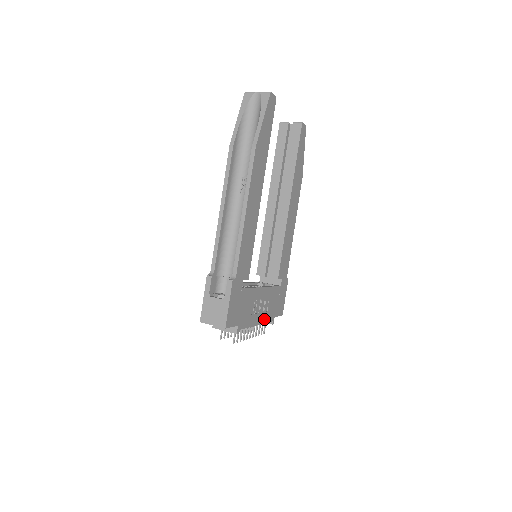
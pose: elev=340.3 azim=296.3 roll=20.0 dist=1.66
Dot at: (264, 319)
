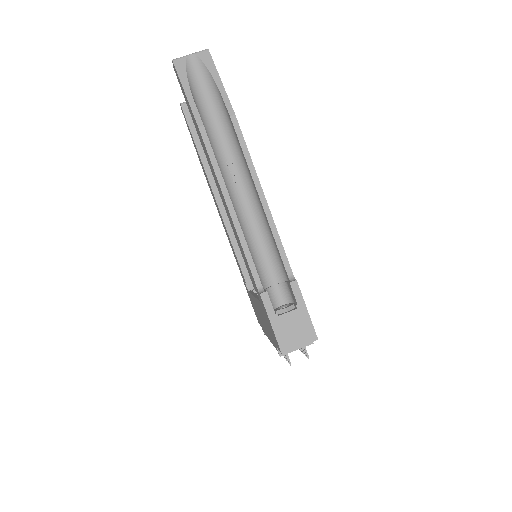
Dot at: occluded
